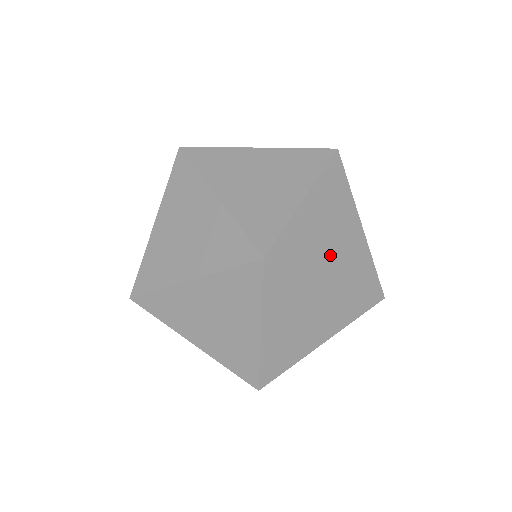
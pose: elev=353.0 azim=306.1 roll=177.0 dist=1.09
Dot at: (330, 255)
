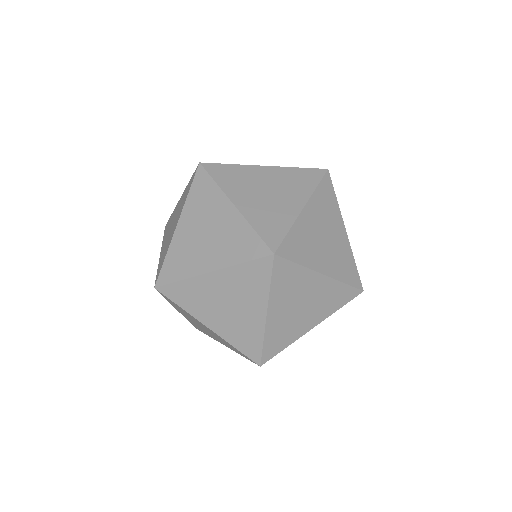
Dot at: (322, 254)
